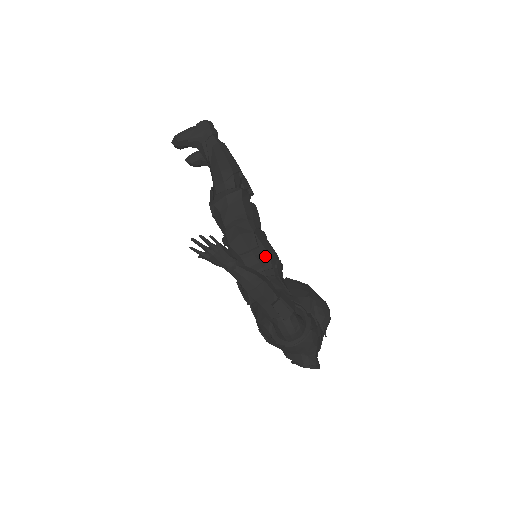
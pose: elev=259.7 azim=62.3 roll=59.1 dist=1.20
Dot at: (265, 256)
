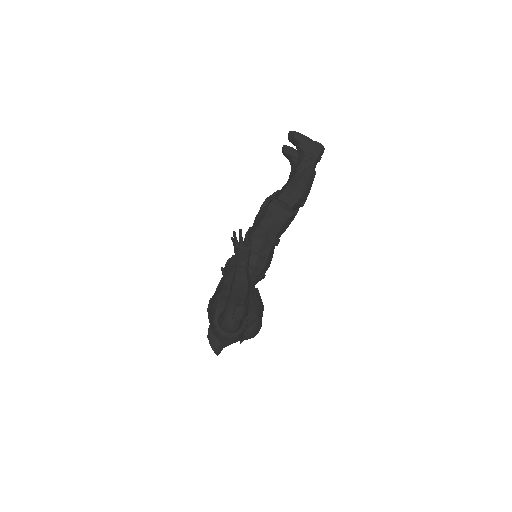
Dot at: (262, 266)
